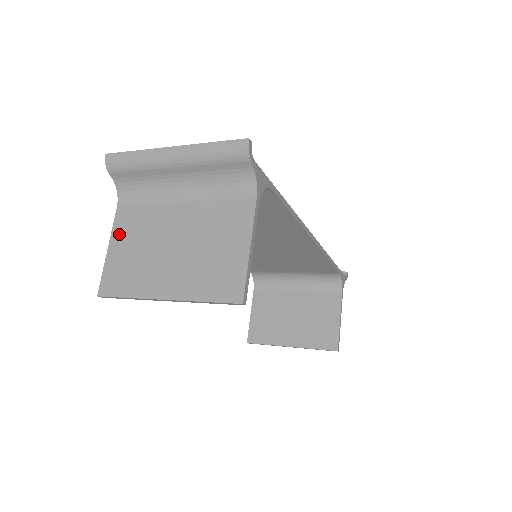
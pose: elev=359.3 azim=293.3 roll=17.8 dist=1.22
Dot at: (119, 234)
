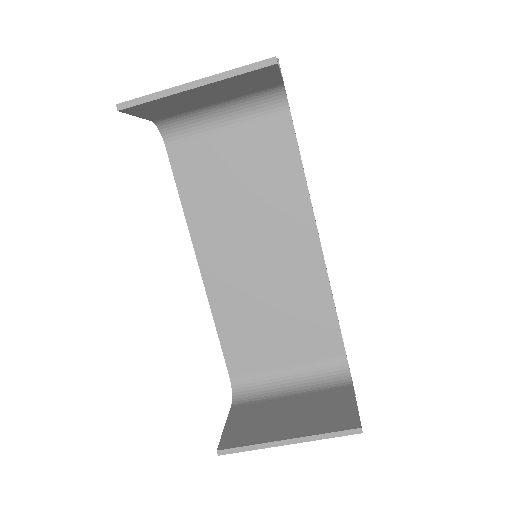
Dot at: occluded
